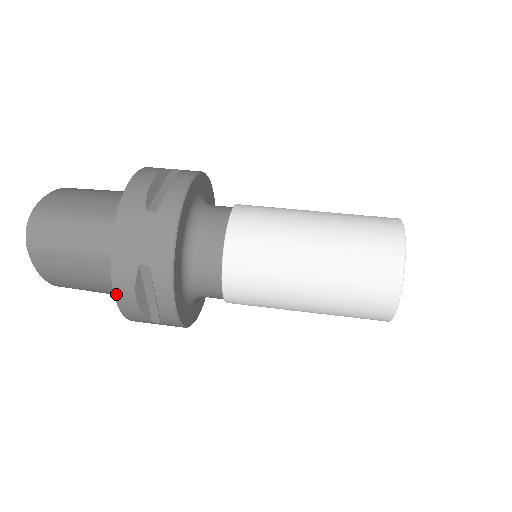
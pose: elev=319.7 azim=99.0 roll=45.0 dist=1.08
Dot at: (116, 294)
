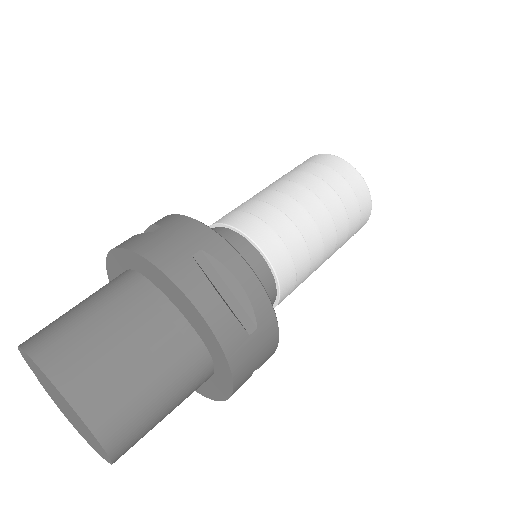
Dot at: (224, 399)
